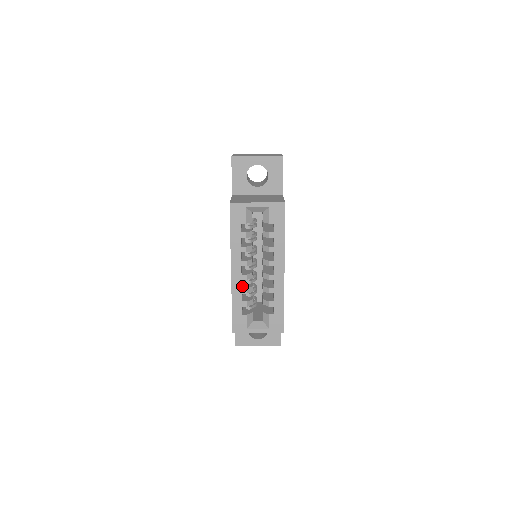
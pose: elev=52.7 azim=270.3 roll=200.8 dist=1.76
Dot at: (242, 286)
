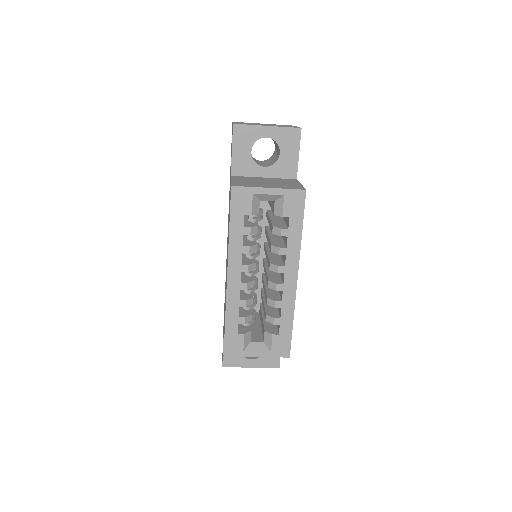
Dot at: (240, 297)
